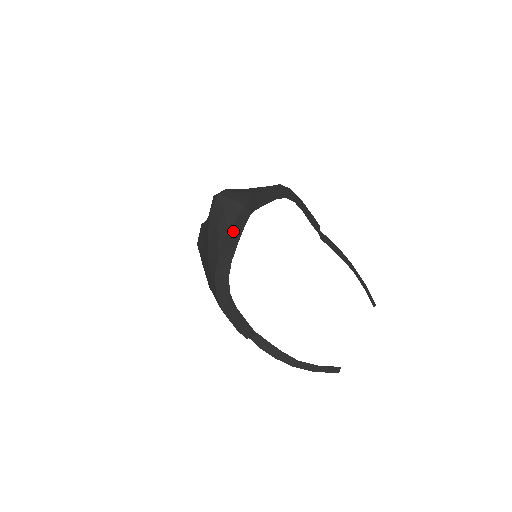
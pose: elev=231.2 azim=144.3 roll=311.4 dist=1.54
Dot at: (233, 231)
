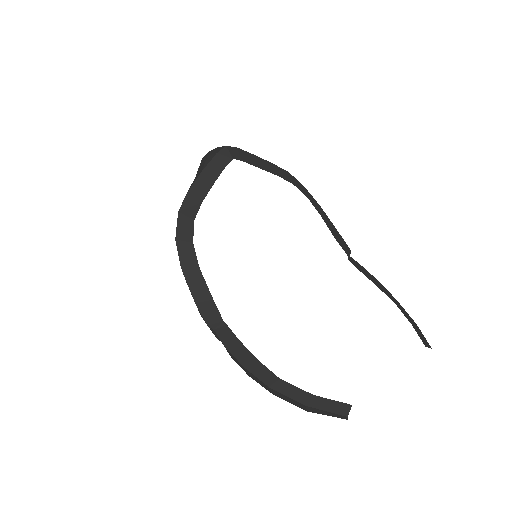
Dot at: (209, 170)
